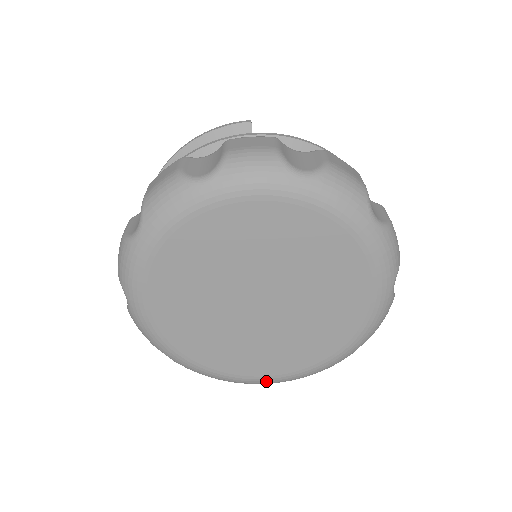
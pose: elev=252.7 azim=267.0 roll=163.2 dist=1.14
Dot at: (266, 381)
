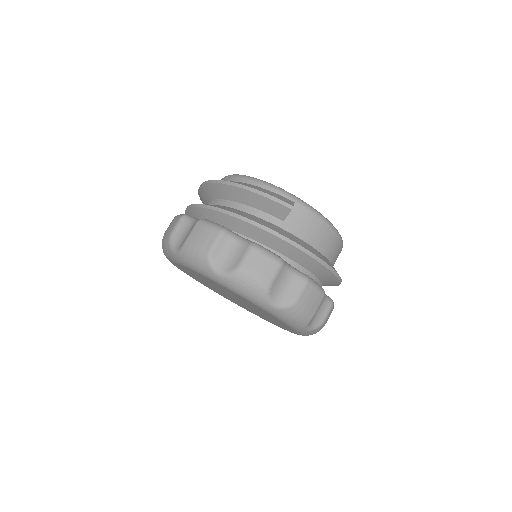
Dot at: occluded
